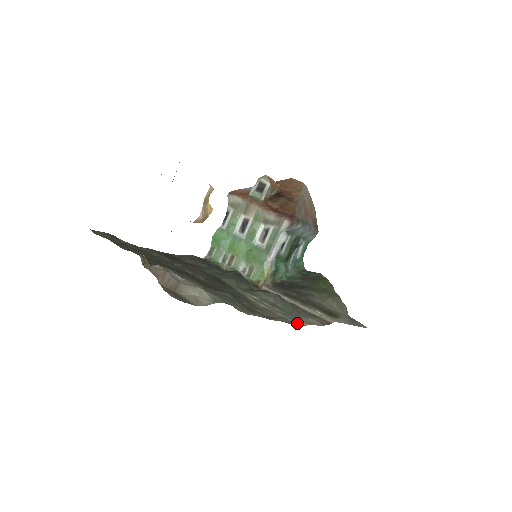
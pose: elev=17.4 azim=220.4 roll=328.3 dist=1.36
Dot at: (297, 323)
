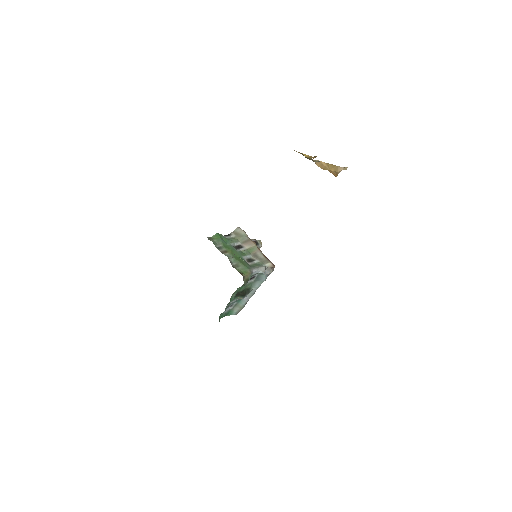
Dot at: occluded
